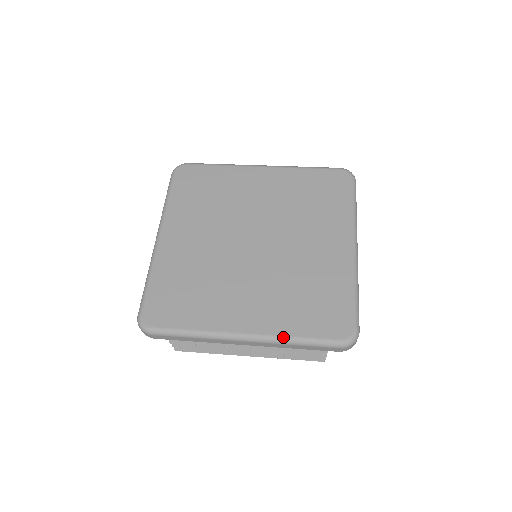
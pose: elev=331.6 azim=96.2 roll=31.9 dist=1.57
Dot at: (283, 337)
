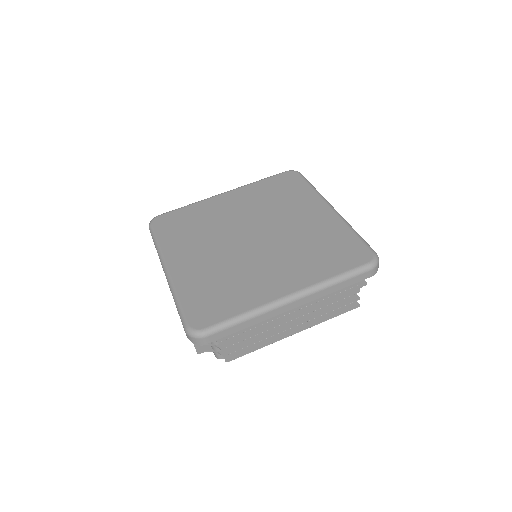
Dot at: (322, 282)
